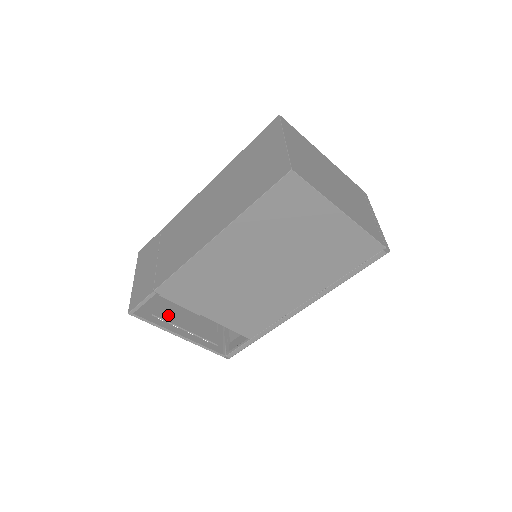
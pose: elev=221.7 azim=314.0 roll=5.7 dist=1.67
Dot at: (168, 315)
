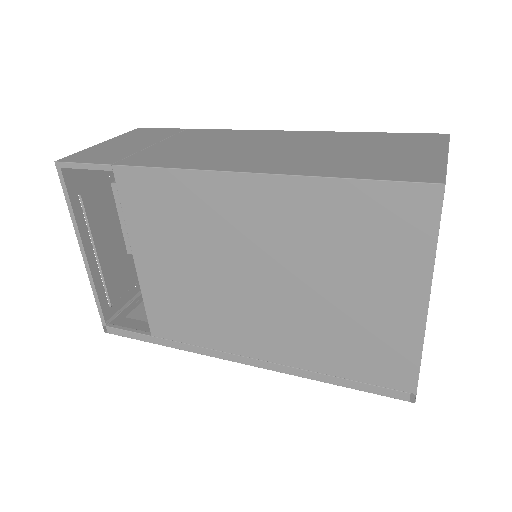
Dot at: (96, 217)
